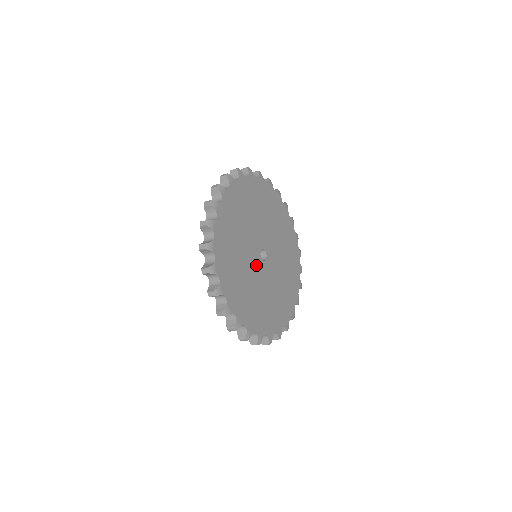
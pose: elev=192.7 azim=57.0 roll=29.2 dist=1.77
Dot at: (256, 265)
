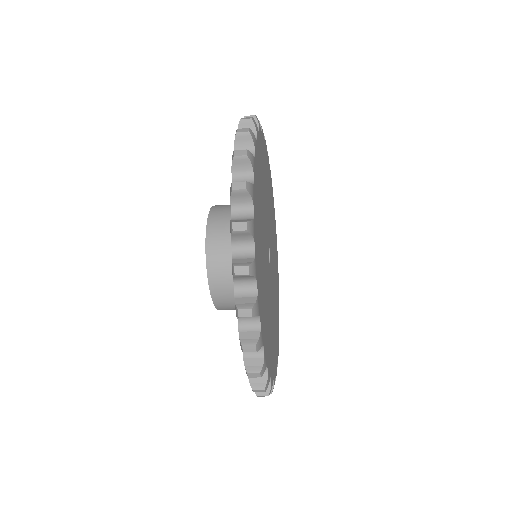
Dot at: (267, 263)
